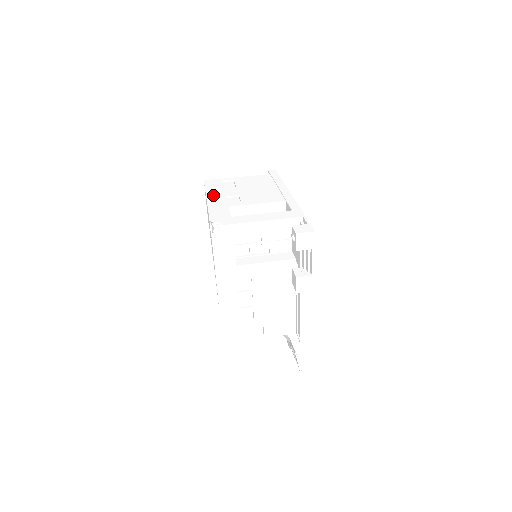
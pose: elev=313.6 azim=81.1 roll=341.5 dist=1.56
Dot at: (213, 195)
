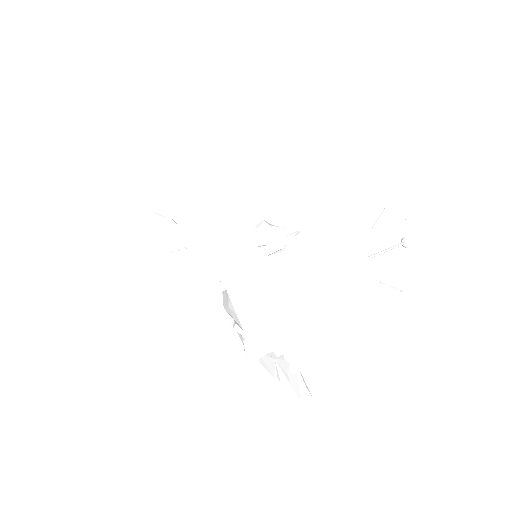
Dot at: (207, 164)
